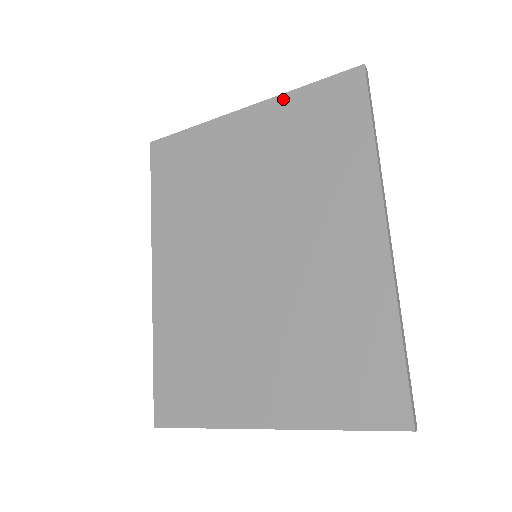
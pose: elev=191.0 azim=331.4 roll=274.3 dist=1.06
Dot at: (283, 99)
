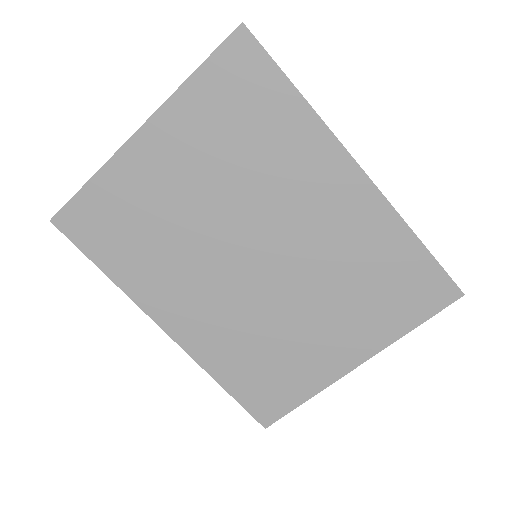
Dot at: (177, 100)
